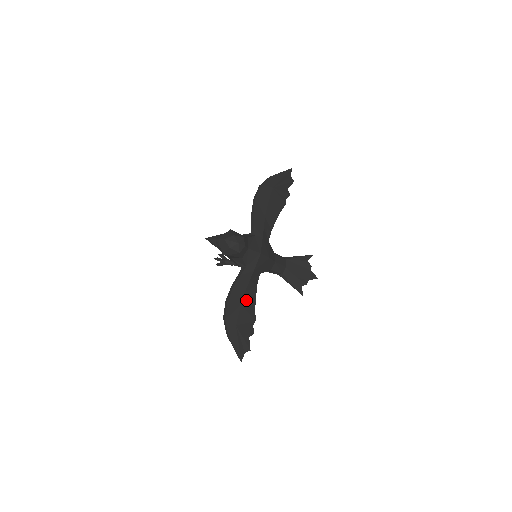
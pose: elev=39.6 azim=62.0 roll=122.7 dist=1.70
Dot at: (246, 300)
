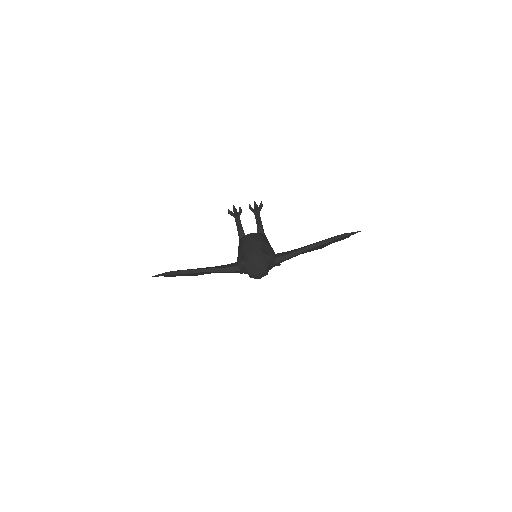
Dot at: occluded
